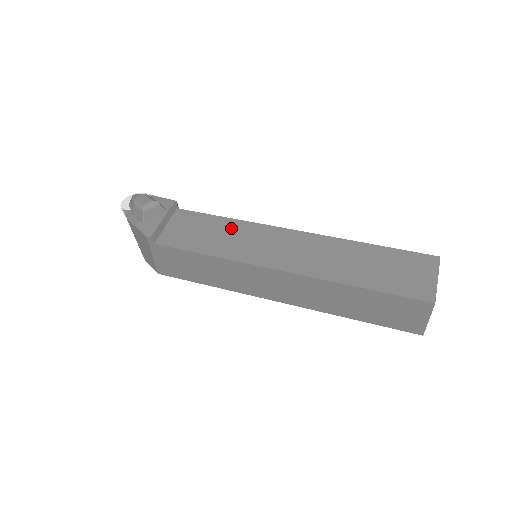
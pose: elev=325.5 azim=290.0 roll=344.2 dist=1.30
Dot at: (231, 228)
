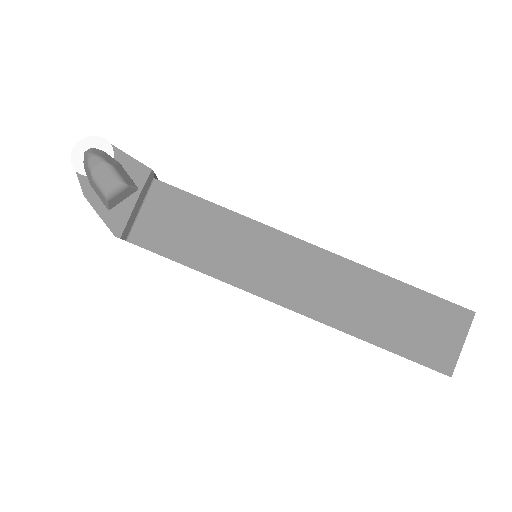
Dot at: (228, 228)
